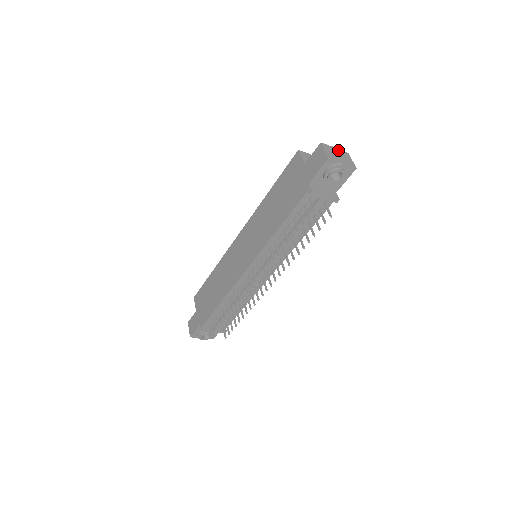
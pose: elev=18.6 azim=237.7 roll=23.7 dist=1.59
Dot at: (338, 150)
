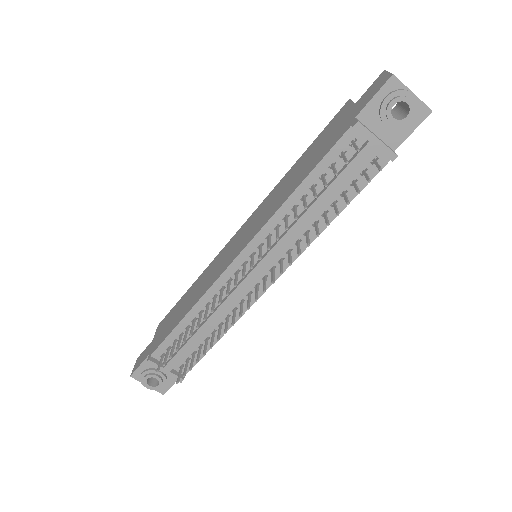
Dot at: occluded
